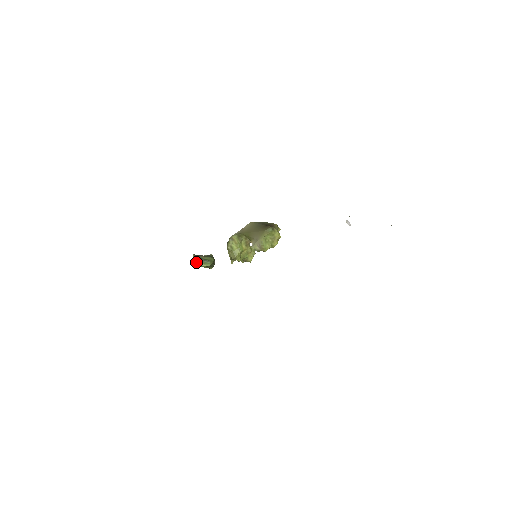
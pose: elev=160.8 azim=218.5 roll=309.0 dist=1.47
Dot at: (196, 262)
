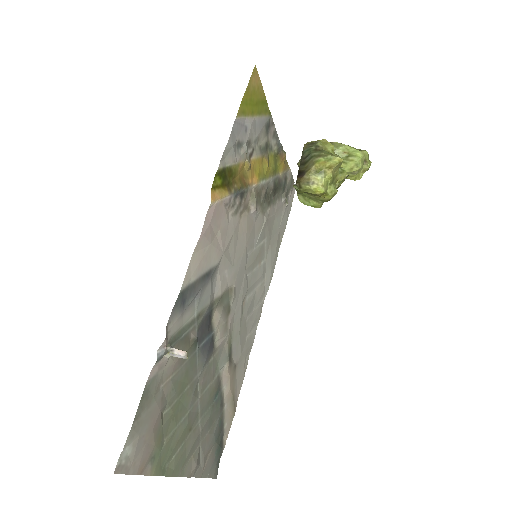
Dot at: occluded
